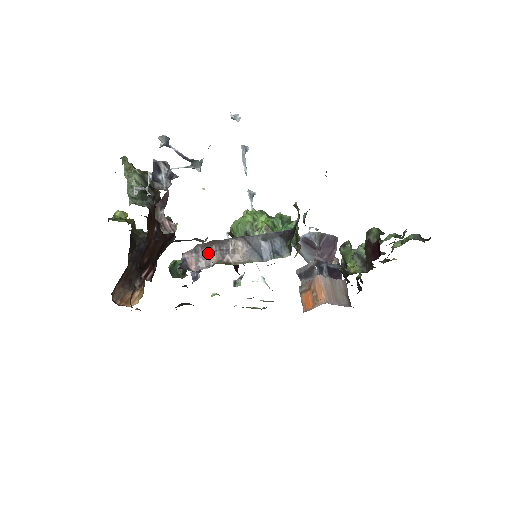
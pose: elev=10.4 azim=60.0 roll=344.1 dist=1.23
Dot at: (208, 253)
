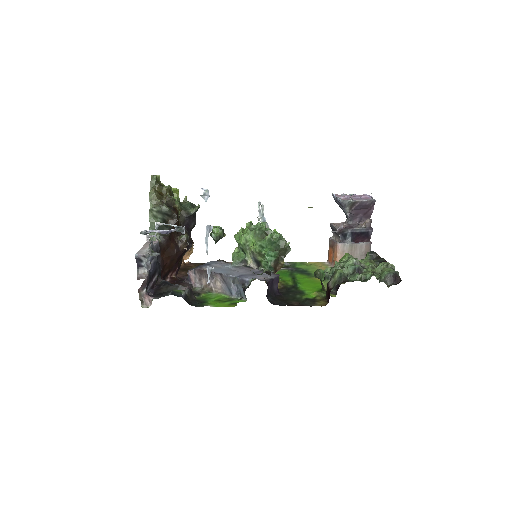
Dot at: (201, 277)
